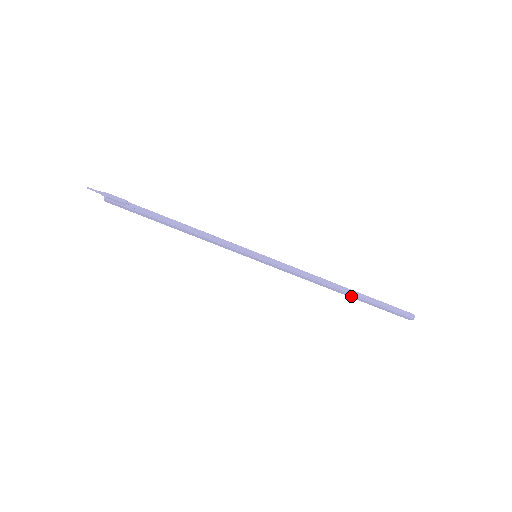
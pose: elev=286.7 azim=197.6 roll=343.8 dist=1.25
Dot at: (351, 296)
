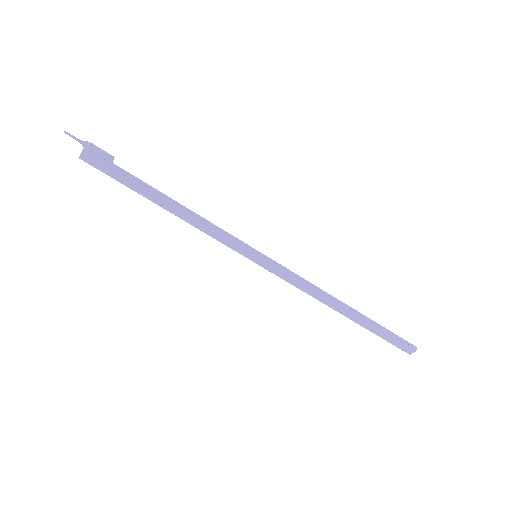
Dot at: (355, 318)
